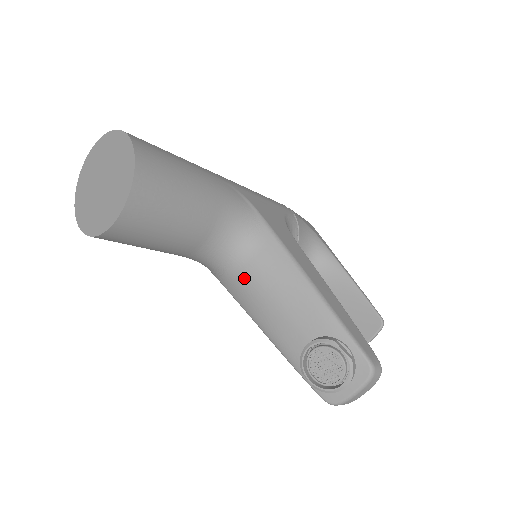
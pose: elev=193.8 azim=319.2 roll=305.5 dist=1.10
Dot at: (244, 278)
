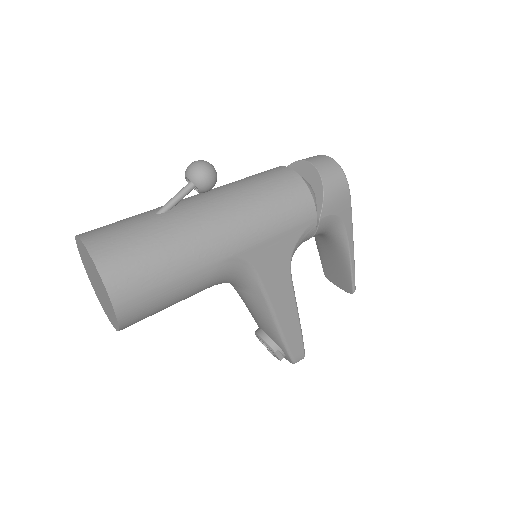
Dot at: occluded
